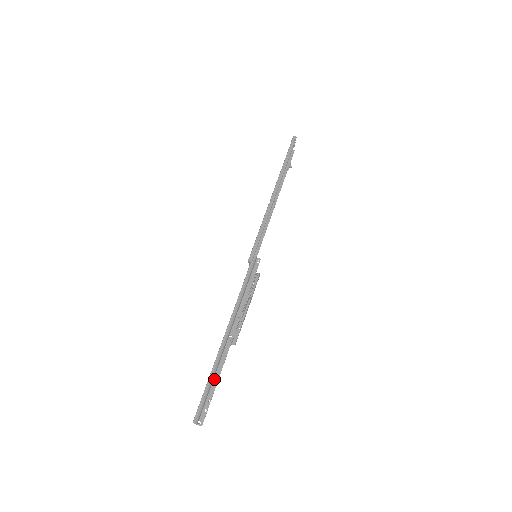
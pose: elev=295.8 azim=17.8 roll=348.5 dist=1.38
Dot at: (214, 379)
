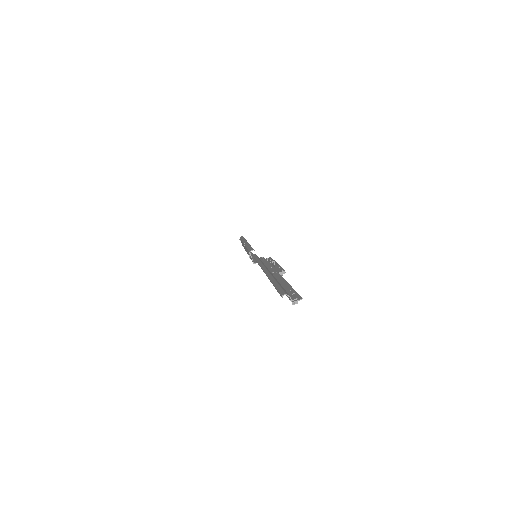
Dot at: occluded
